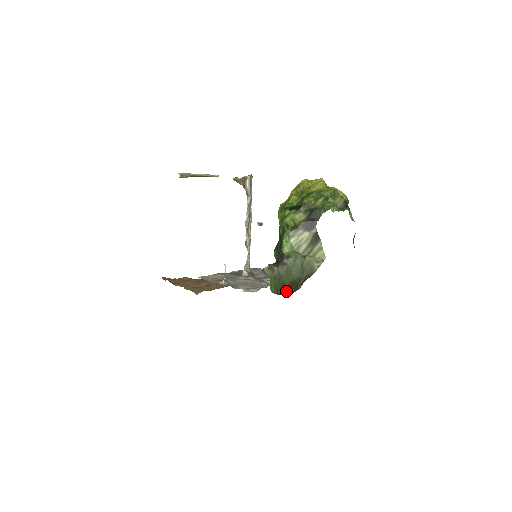
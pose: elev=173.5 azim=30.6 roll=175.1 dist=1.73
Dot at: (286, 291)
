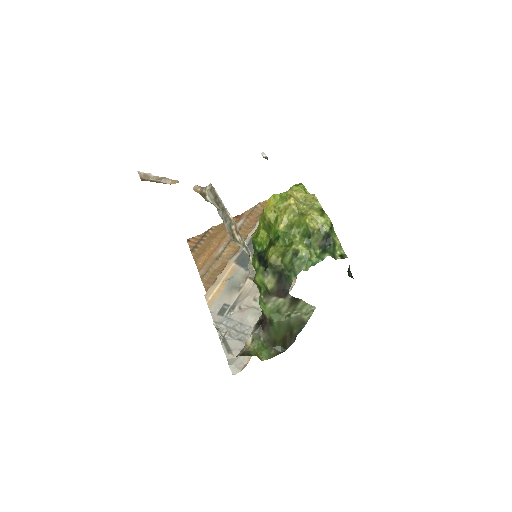
Dot at: (280, 346)
